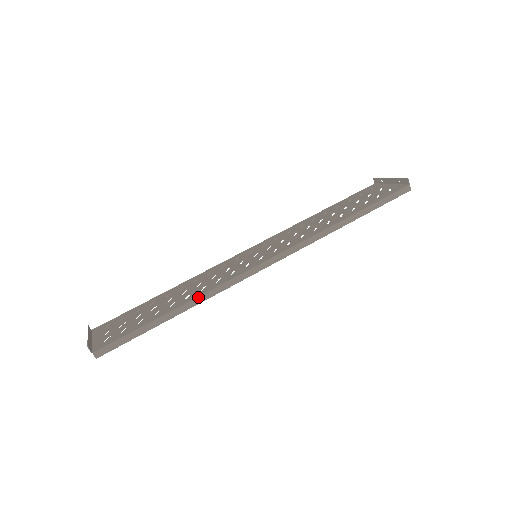
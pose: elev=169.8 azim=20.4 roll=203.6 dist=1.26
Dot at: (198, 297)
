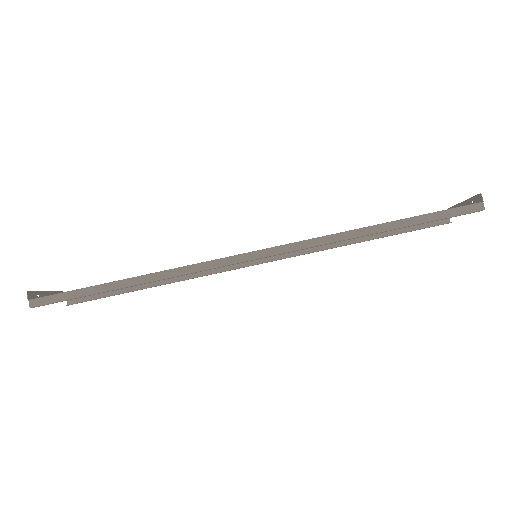
Dot at: (159, 272)
